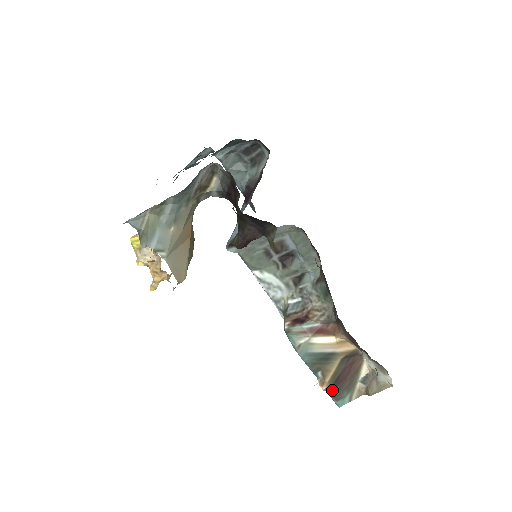
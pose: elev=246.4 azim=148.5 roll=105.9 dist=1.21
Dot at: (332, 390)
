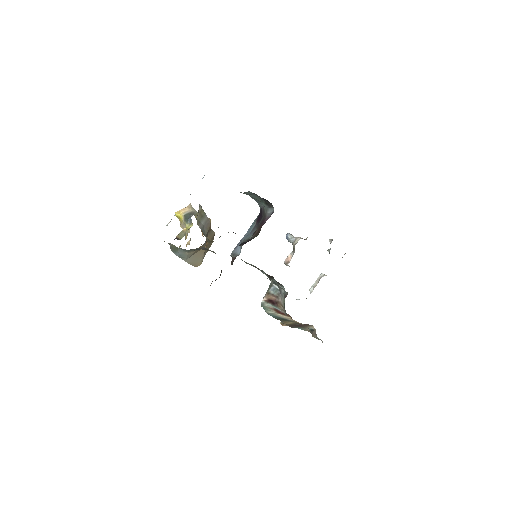
Dot at: (290, 326)
